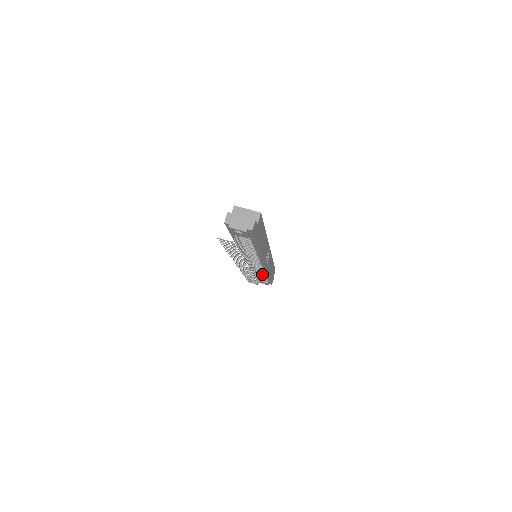
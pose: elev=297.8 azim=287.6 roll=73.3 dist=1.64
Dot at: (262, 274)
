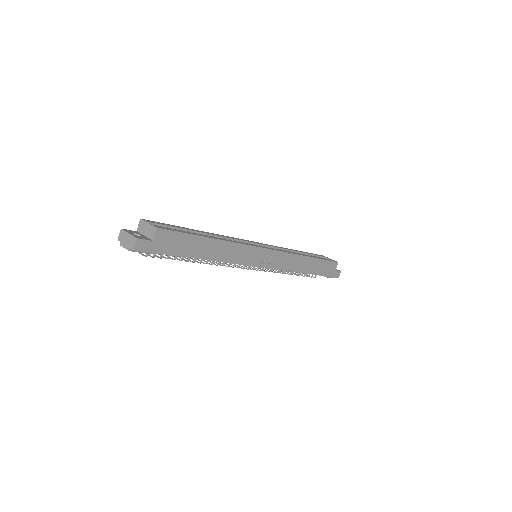
Dot at: occluded
